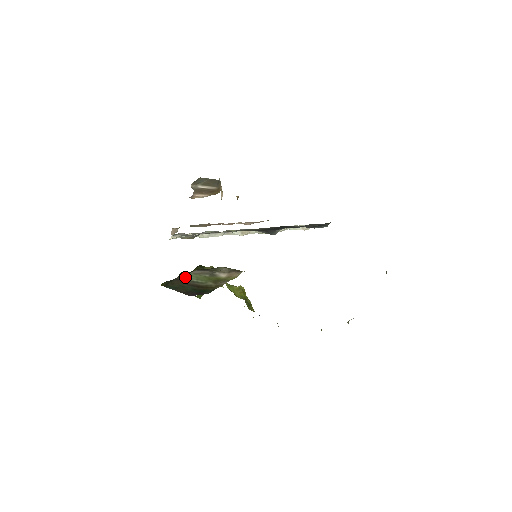
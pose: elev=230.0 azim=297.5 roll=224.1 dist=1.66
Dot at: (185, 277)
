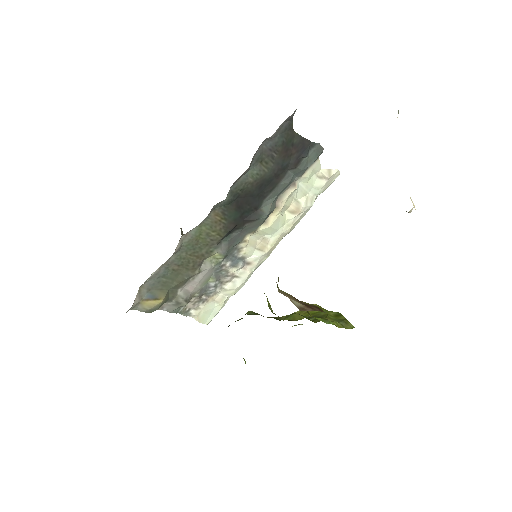
Dot at: occluded
